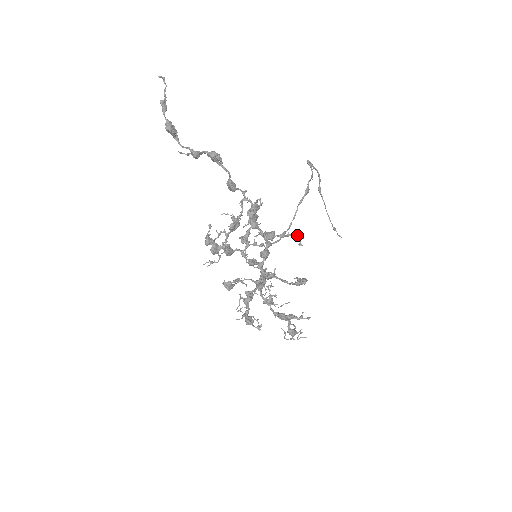
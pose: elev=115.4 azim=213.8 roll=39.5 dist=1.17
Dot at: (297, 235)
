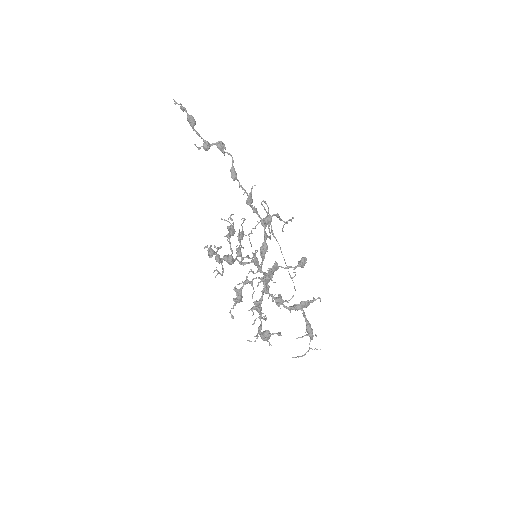
Dot at: (285, 223)
